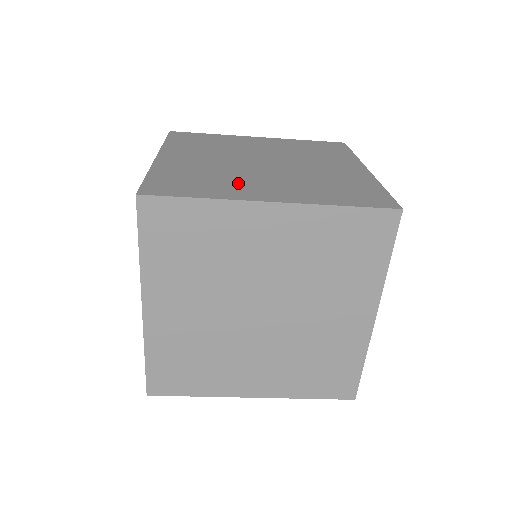
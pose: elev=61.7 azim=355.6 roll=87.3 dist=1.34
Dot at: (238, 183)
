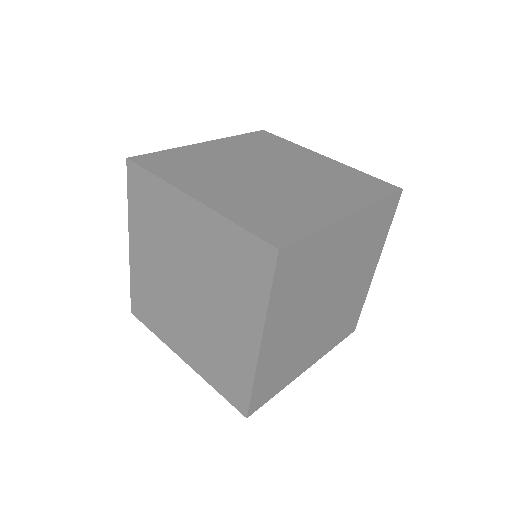
Dot at: (205, 177)
